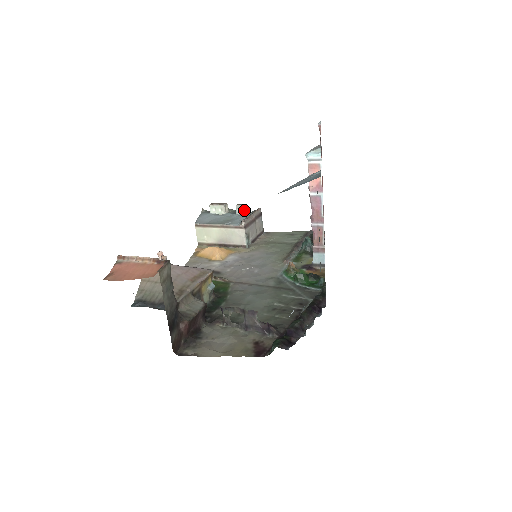
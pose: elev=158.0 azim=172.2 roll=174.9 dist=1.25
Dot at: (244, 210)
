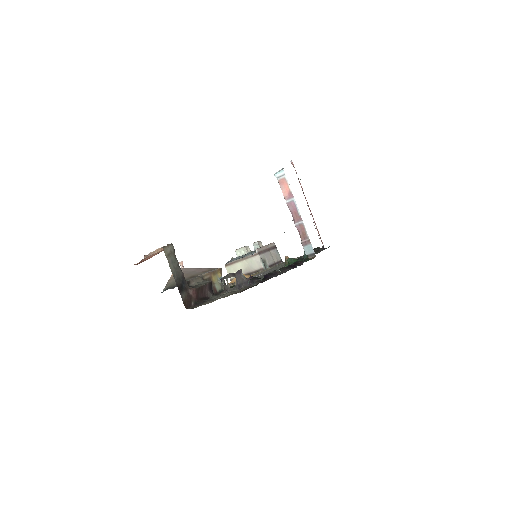
Dot at: (260, 246)
